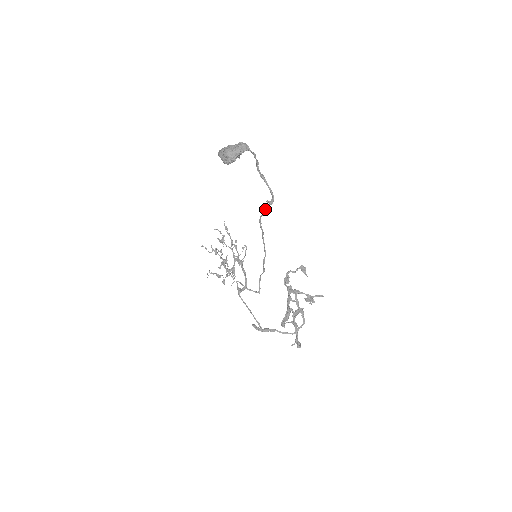
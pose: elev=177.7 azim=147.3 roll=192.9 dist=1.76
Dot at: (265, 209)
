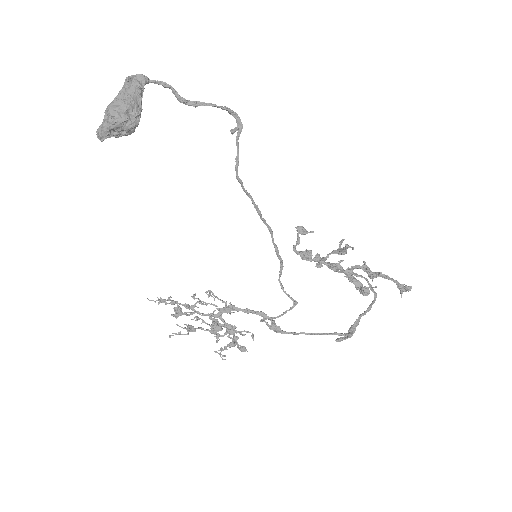
Dot at: occluded
